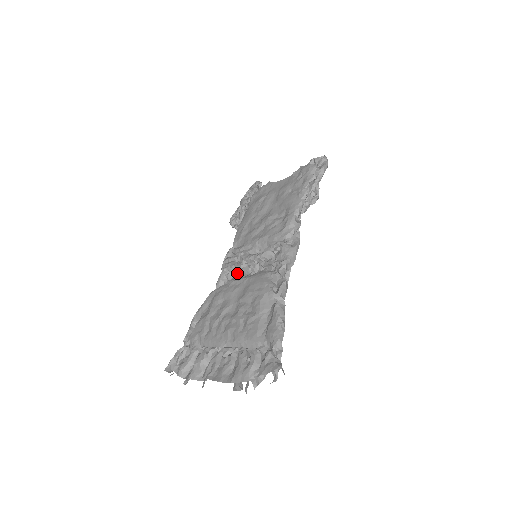
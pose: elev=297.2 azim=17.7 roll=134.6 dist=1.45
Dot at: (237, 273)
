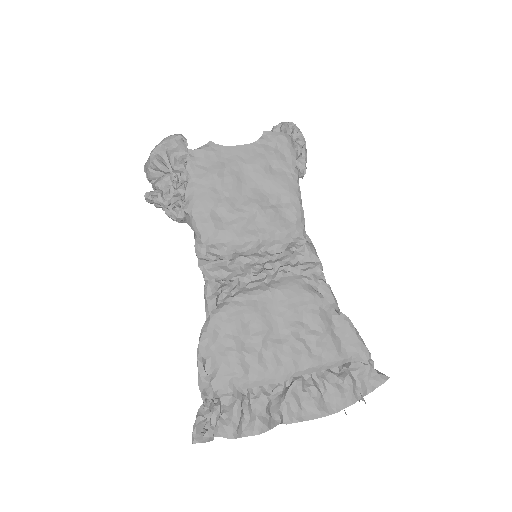
Dot at: (243, 283)
